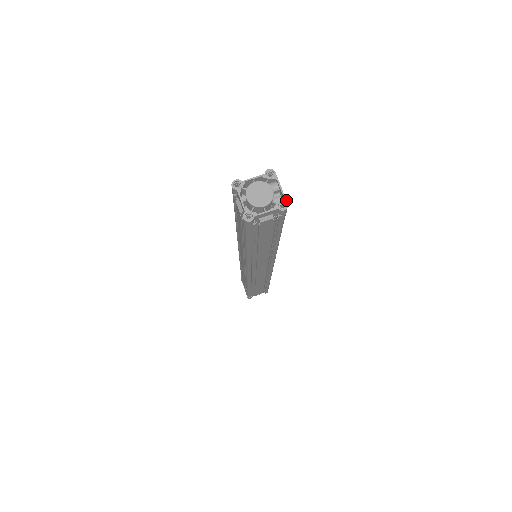
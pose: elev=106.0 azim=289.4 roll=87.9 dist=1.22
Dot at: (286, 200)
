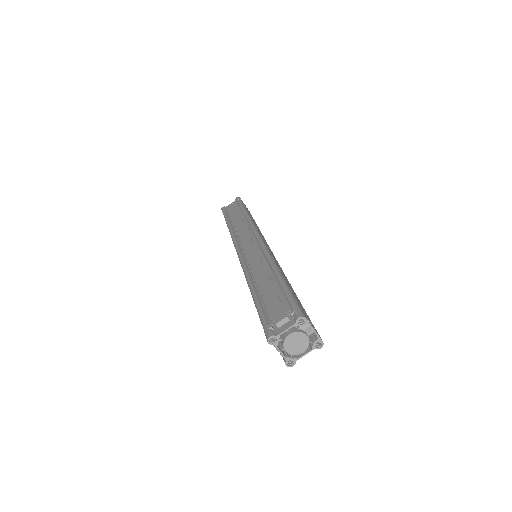
Dot at: (321, 339)
